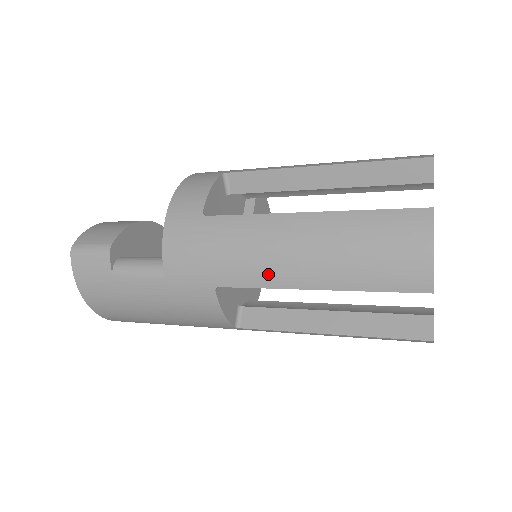
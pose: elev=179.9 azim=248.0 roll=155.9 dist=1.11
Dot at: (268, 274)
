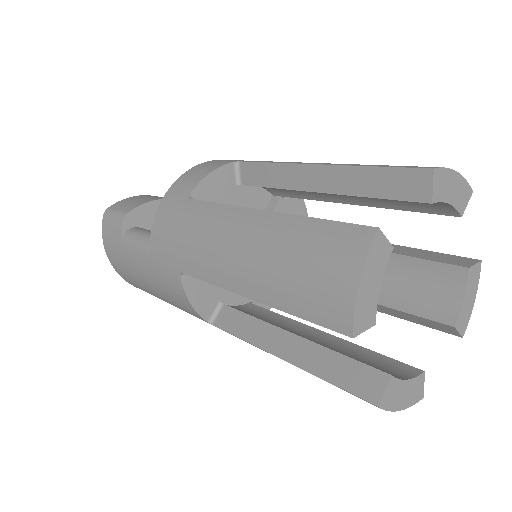
Dot at: (215, 269)
